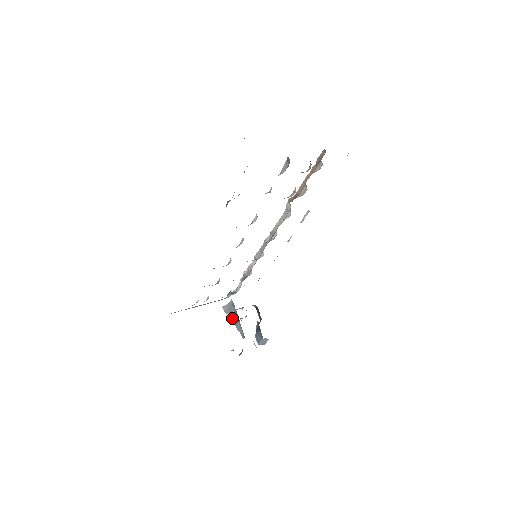
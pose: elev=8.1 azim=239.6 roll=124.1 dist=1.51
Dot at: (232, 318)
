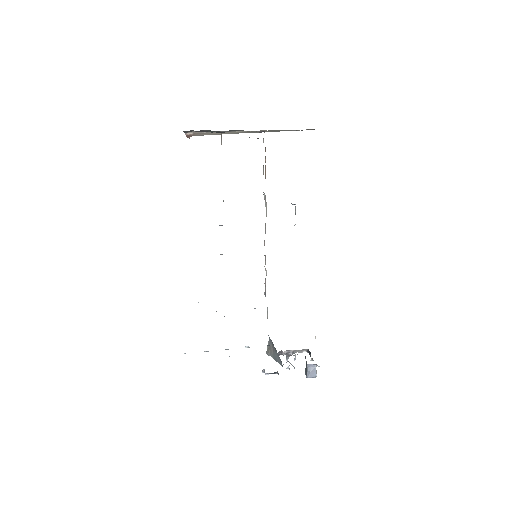
Dot at: (273, 355)
